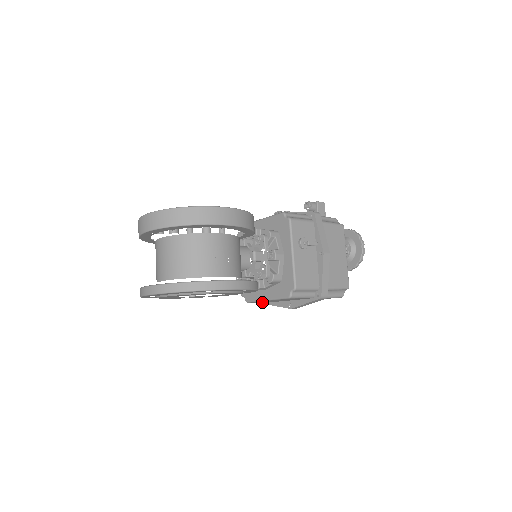
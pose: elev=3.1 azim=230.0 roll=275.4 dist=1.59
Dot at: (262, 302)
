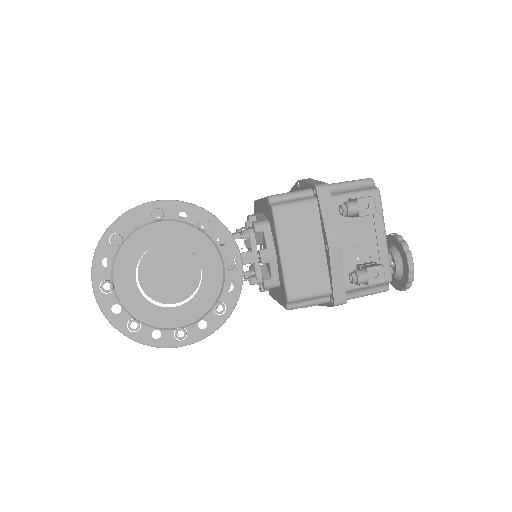
Dot at: occluded
